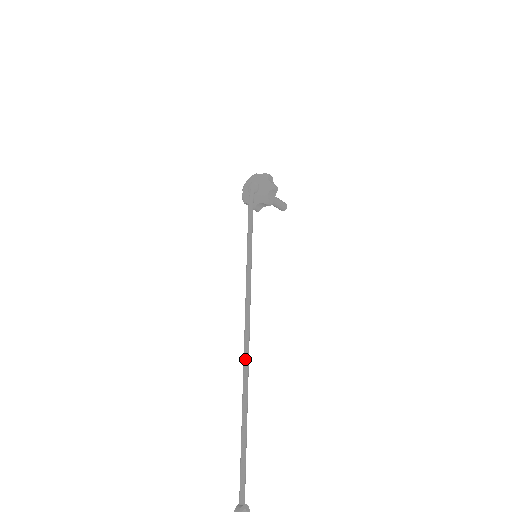
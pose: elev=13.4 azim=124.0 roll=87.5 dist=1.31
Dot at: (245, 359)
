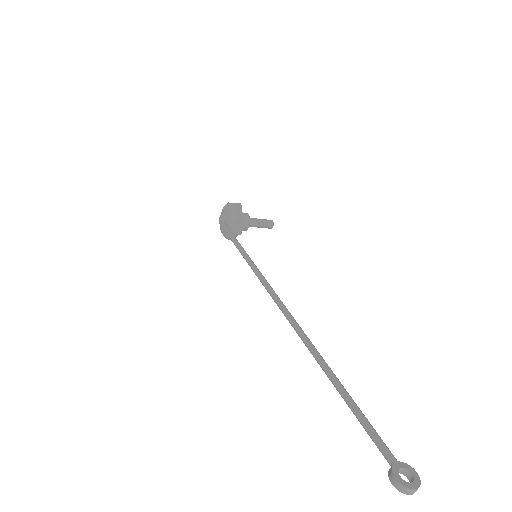
Dot at: (293, 326)
